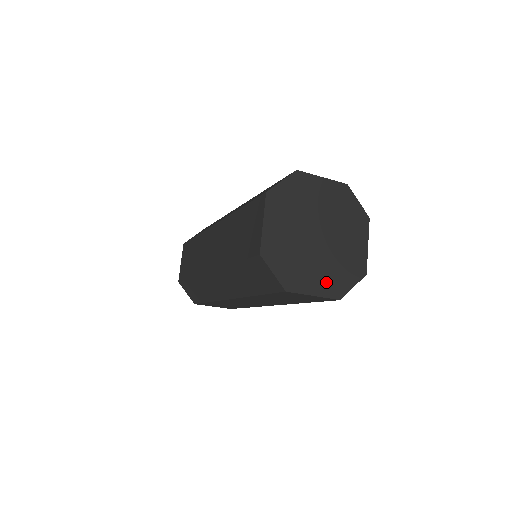
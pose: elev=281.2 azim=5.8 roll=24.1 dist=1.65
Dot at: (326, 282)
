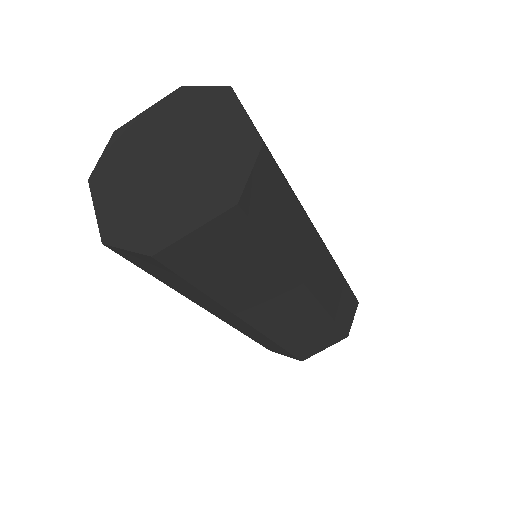
Dot at: (204, 201)
